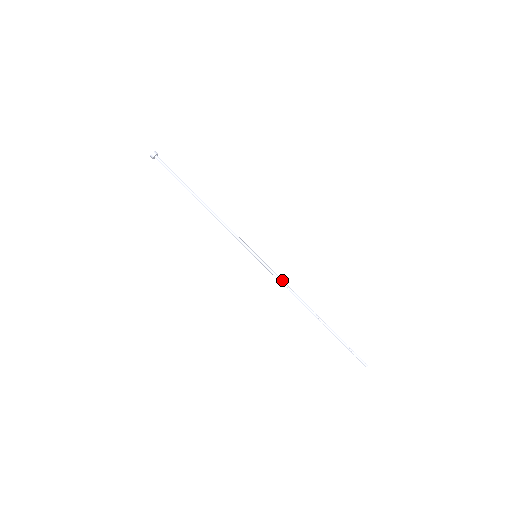
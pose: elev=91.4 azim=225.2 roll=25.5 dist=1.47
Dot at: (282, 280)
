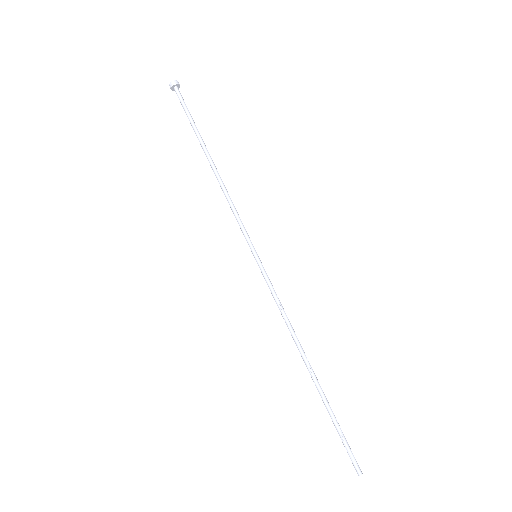
Dot at: (279, 301)
